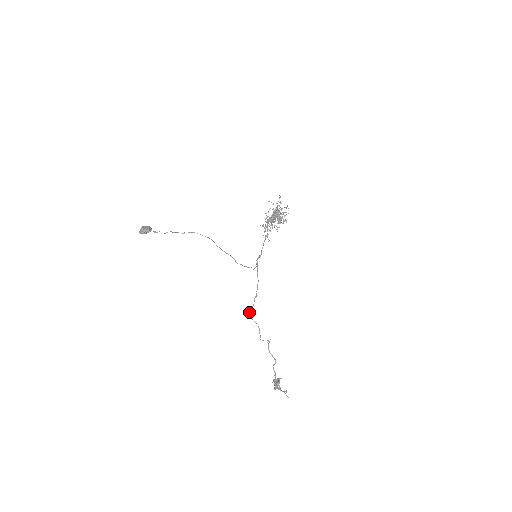
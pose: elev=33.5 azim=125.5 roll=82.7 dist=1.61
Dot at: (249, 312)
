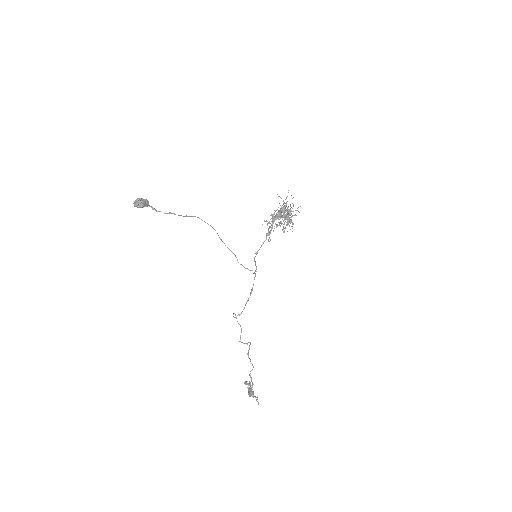
Dot at: occluded
